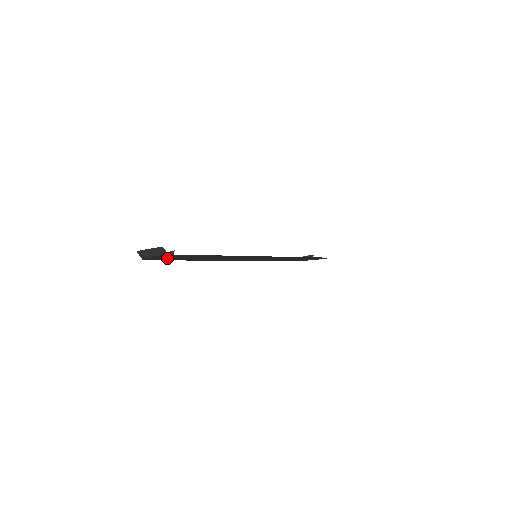
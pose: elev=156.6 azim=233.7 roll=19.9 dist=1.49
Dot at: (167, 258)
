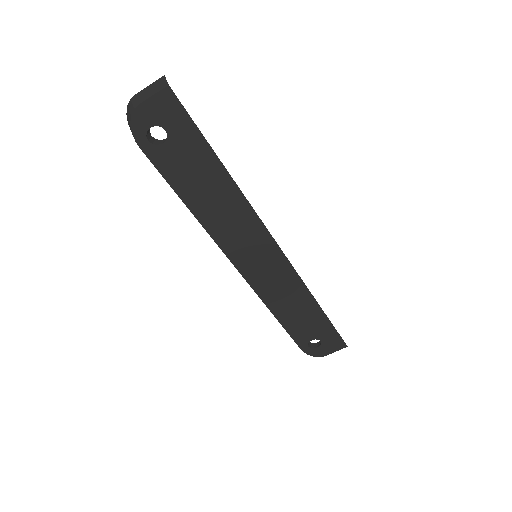
Dot at: (158, 144)
